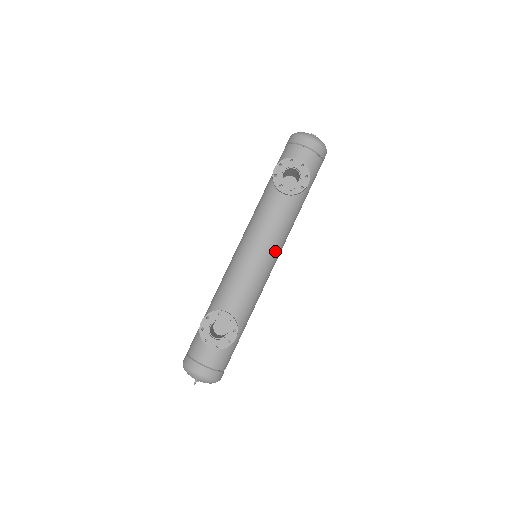
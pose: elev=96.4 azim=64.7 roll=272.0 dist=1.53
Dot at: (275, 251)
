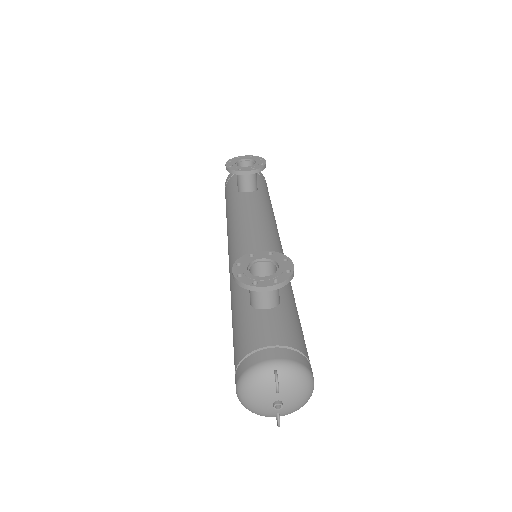
Dot at: (274, 232)
